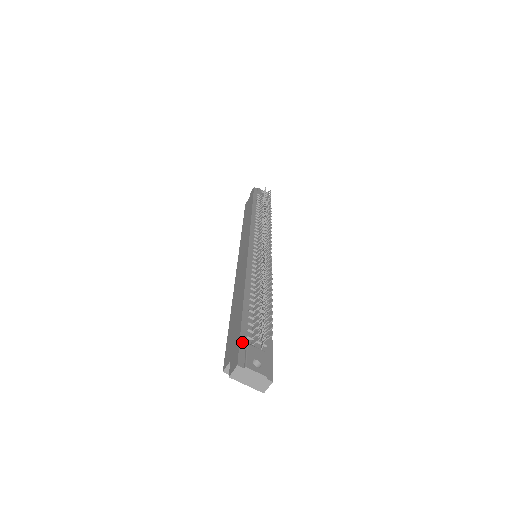
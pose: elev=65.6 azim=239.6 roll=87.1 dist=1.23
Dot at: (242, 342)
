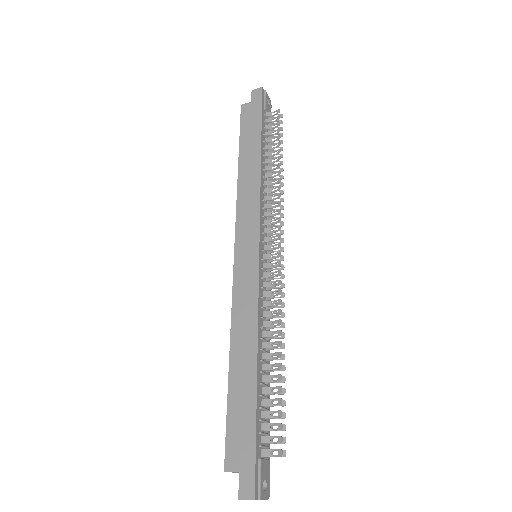
Dot at: (257, 458)
